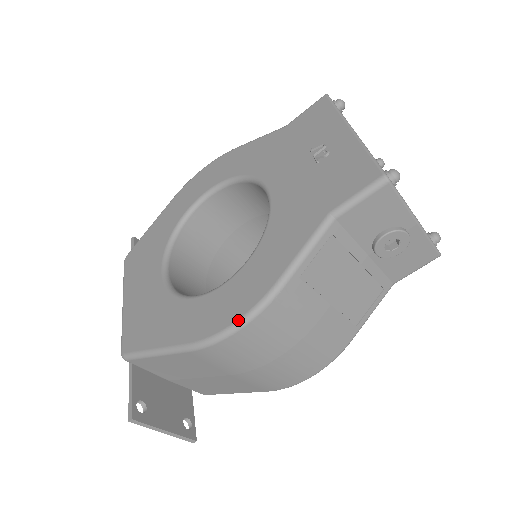
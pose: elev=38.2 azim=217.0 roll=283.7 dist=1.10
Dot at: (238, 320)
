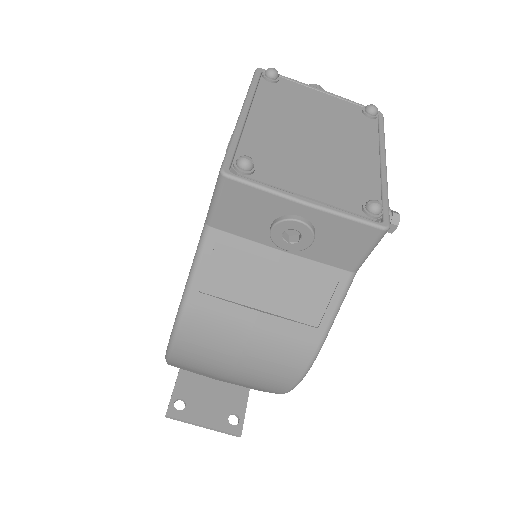
Dot at: (170, 337)
